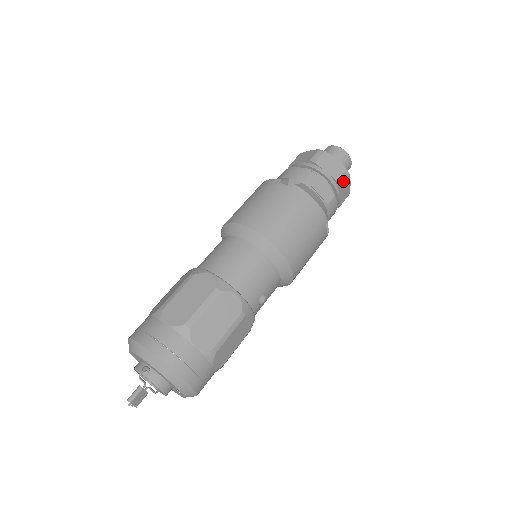
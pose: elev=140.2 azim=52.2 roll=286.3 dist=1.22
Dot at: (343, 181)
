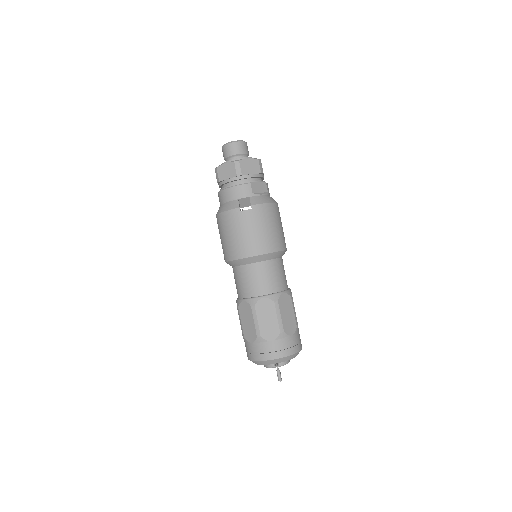
Dot at: (262, 168)
